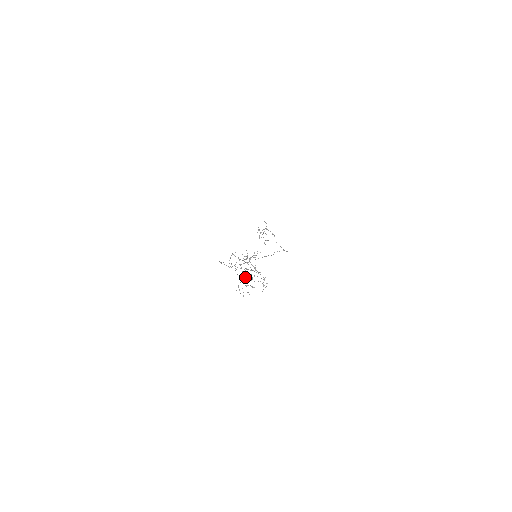
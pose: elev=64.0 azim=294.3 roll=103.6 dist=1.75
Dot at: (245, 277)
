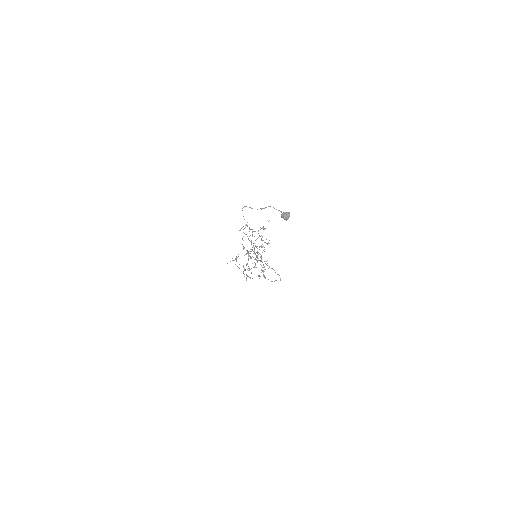
Dot at: occluded
